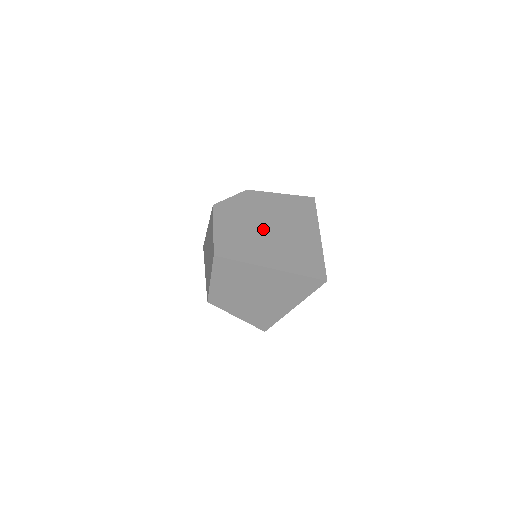
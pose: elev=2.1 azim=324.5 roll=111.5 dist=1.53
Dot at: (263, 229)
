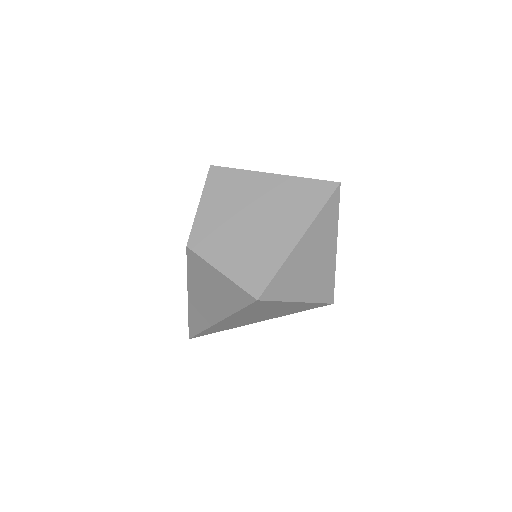
Dot at: occluded
